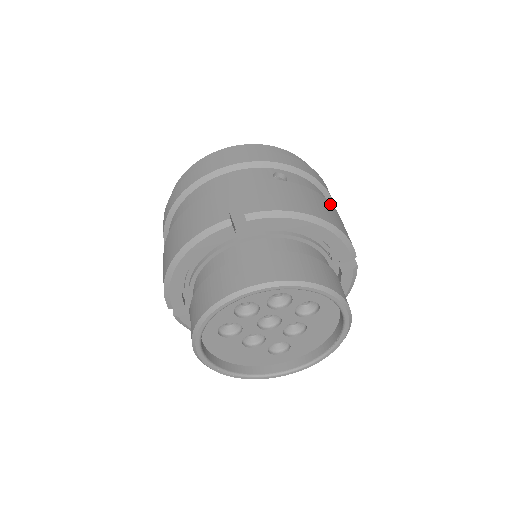
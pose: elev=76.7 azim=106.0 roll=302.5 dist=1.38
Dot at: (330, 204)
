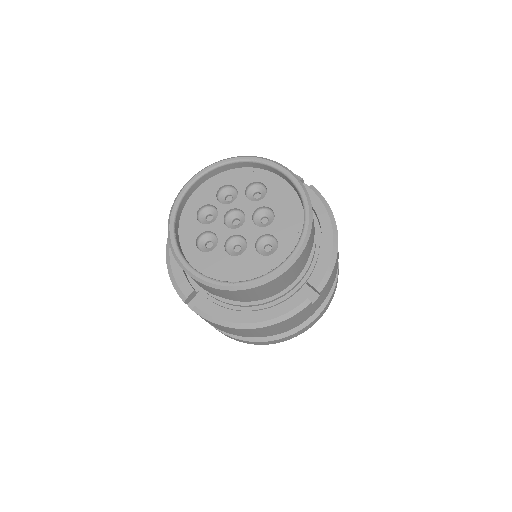
Dot at: occluded
